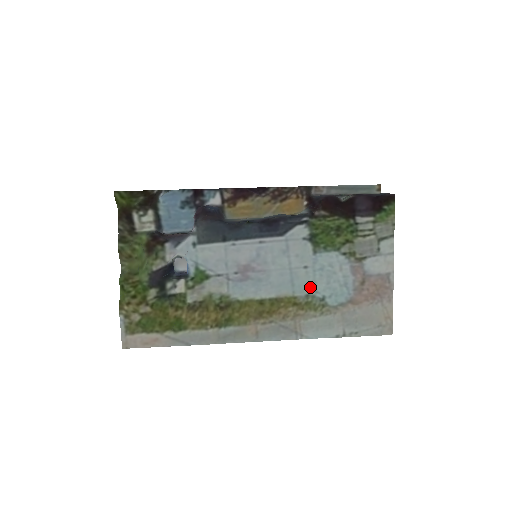
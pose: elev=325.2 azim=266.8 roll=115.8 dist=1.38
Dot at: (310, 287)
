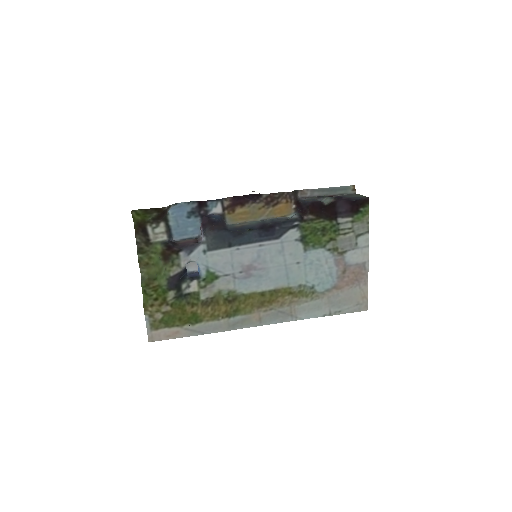
Dot at: (302, 279)
